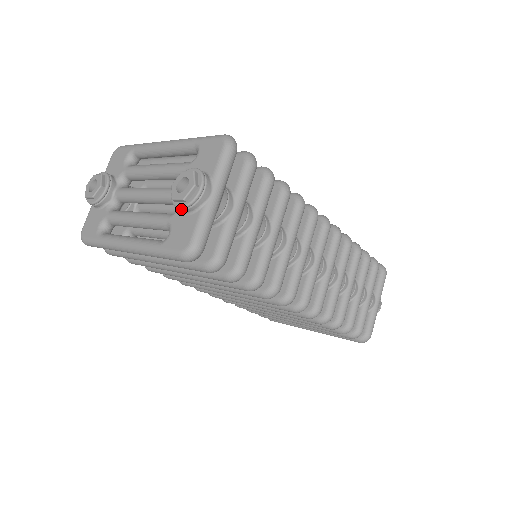
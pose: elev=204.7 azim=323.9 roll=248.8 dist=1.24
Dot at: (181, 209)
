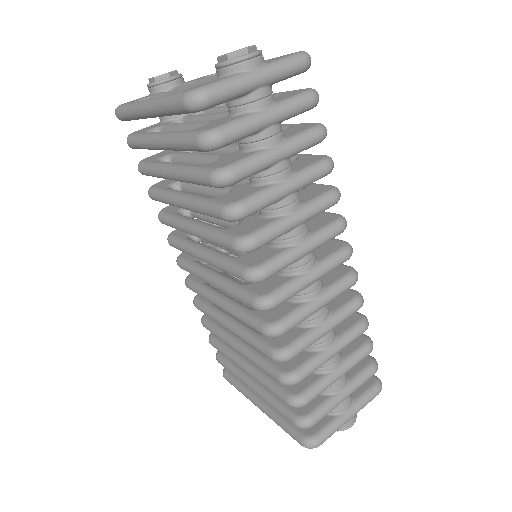
Dot at: (218, 69)
